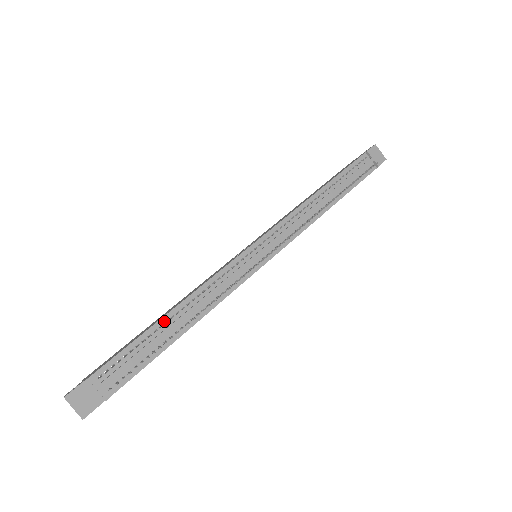
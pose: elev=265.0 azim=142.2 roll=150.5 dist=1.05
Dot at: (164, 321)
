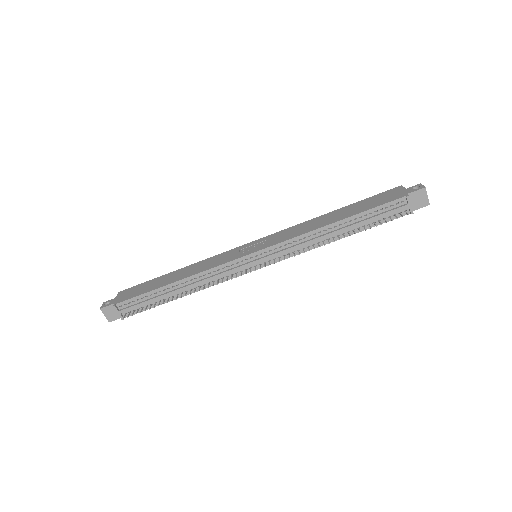
Dot at: (167, 287)
